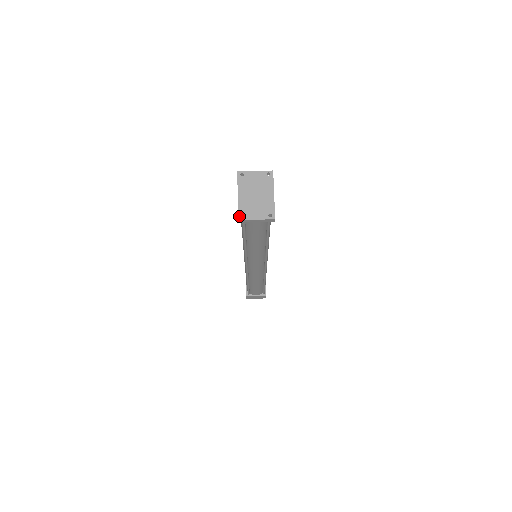
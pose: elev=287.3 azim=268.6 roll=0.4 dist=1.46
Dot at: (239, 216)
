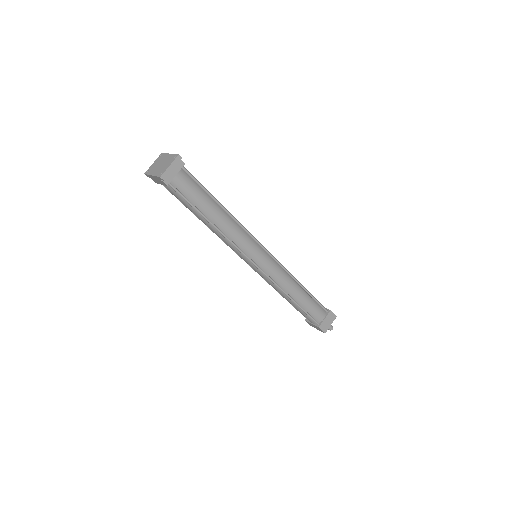
Dot at: (159, 176)
